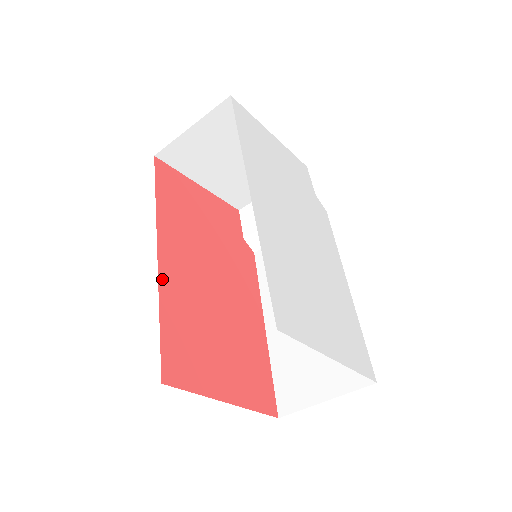
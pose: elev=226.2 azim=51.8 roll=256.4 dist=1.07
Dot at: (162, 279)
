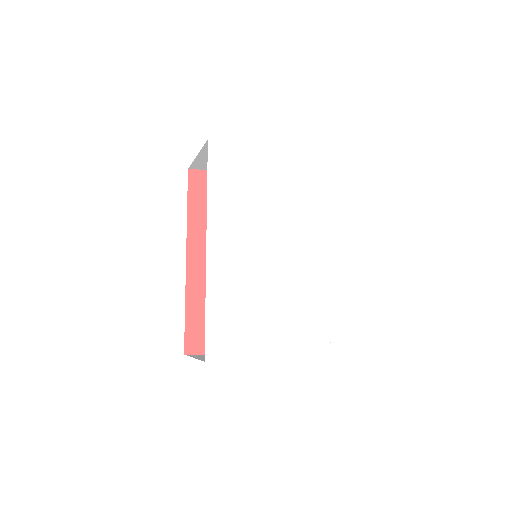
Dot at: (189, 281)
